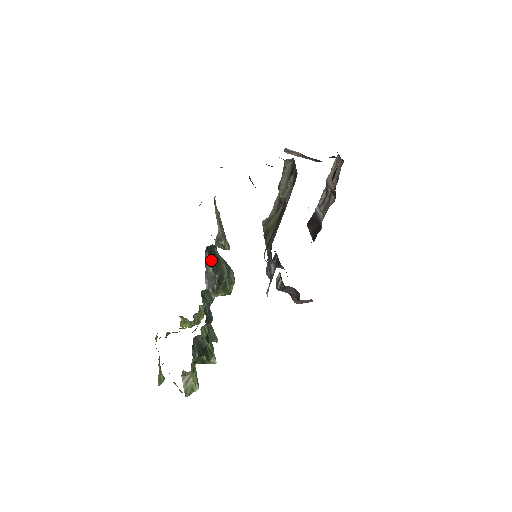
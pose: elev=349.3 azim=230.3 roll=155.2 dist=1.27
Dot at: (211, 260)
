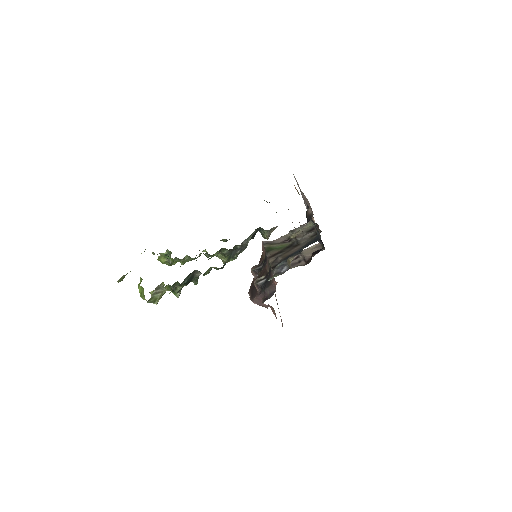
Dot at: (252, 236)
